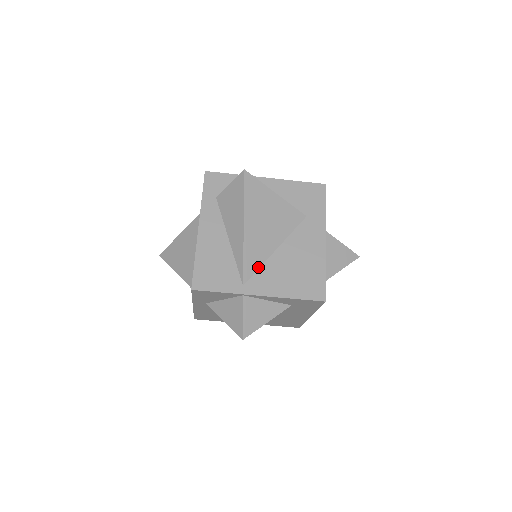
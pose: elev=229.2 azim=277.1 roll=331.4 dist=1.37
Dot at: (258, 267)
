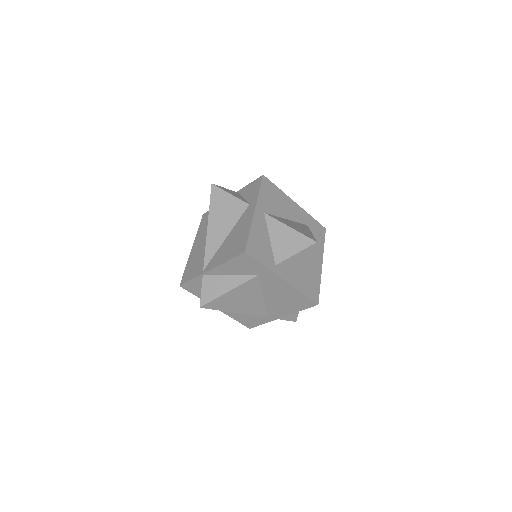
Dot at: (265, 309)
